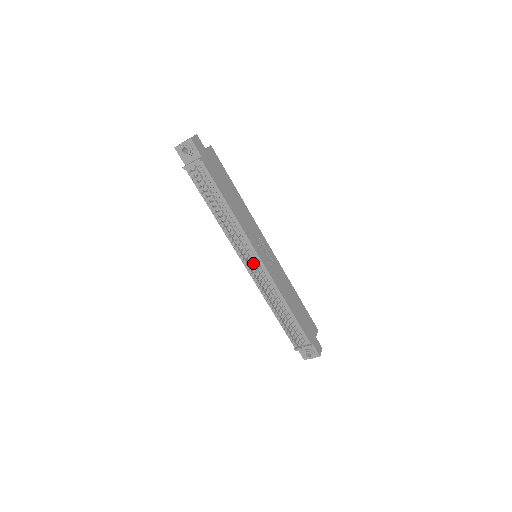
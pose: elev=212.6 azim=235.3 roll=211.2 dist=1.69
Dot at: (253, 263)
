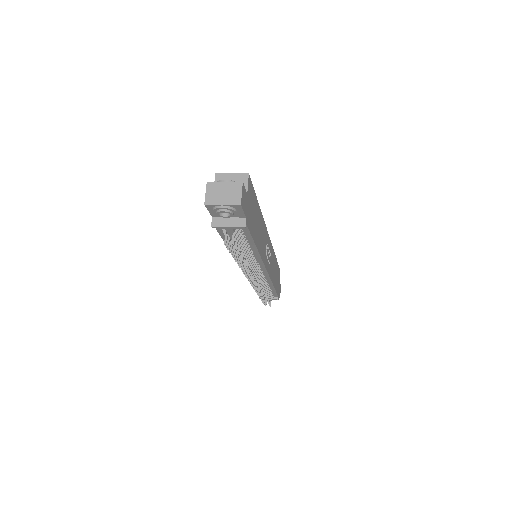
Dot at: occluded
